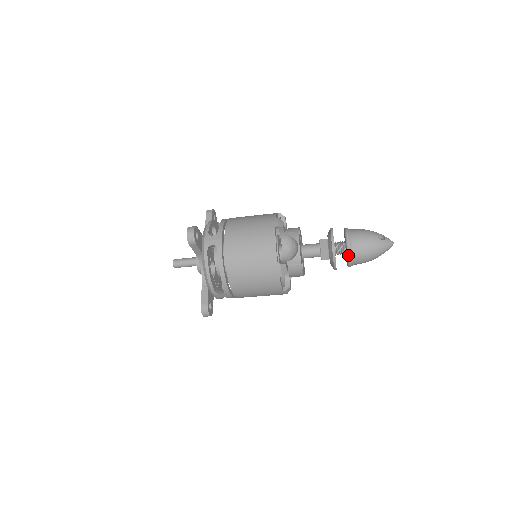
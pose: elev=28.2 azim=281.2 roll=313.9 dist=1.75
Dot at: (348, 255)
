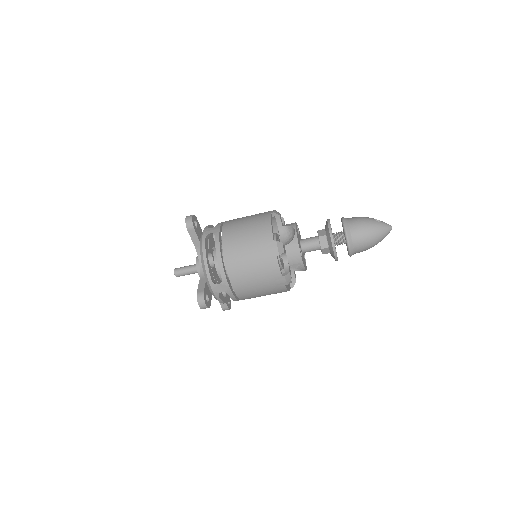
Dot at: (346, 235)
